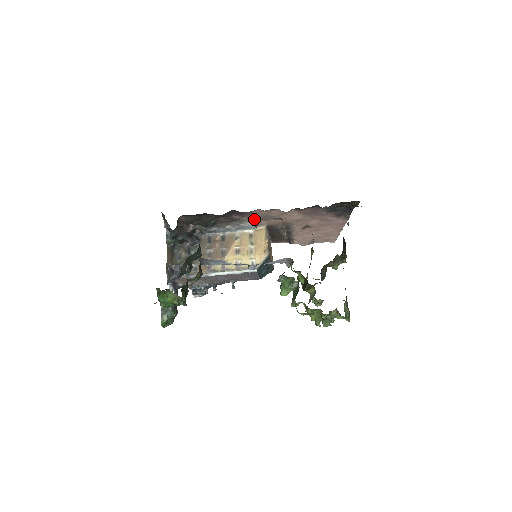
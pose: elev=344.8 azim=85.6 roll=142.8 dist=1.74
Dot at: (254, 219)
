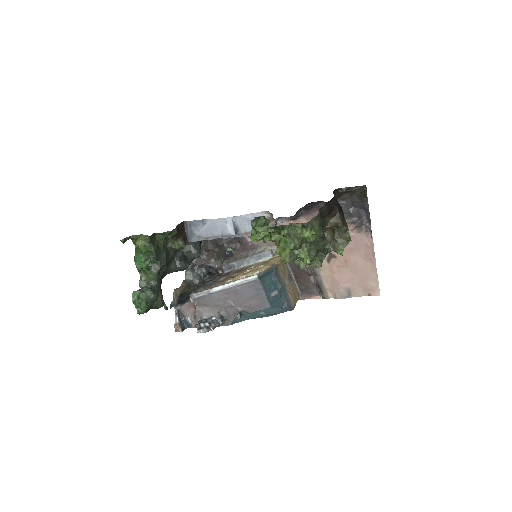
Dot at: (269, 243)
